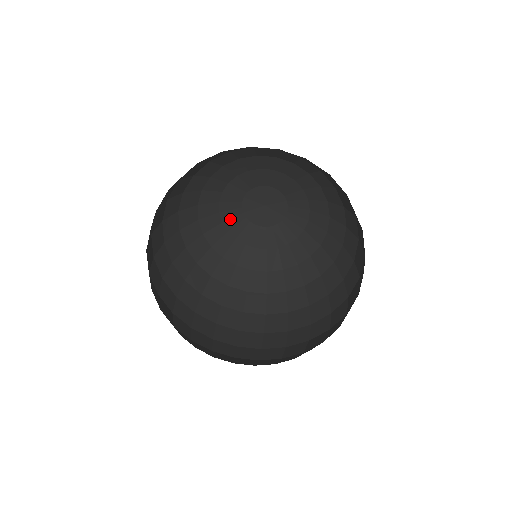
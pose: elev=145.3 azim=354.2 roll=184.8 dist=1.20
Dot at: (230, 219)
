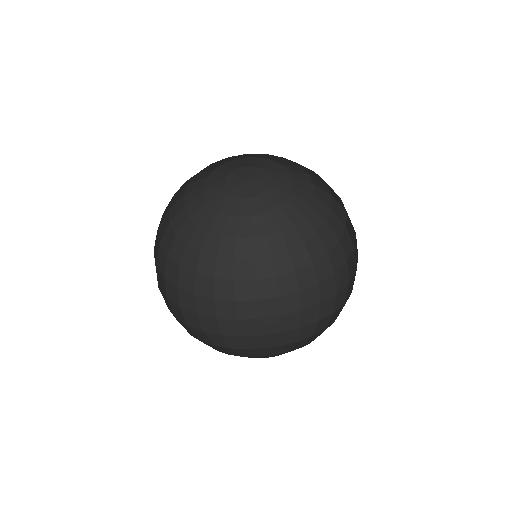
Dot at: (218, 201)
